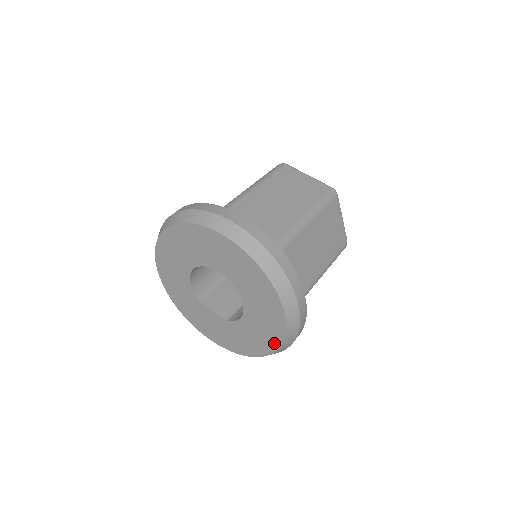
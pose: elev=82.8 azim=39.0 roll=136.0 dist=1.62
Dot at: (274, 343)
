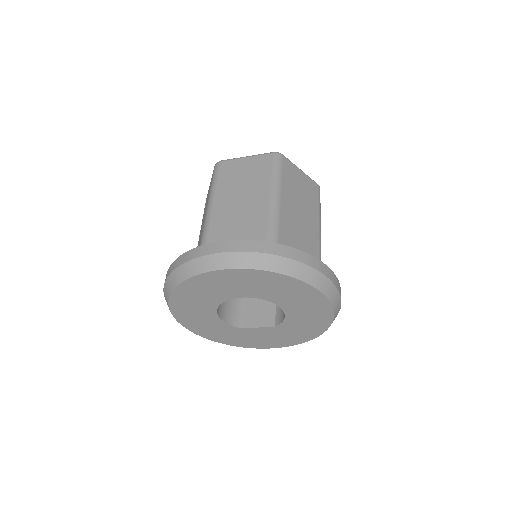
Dot at: (327, 317)
